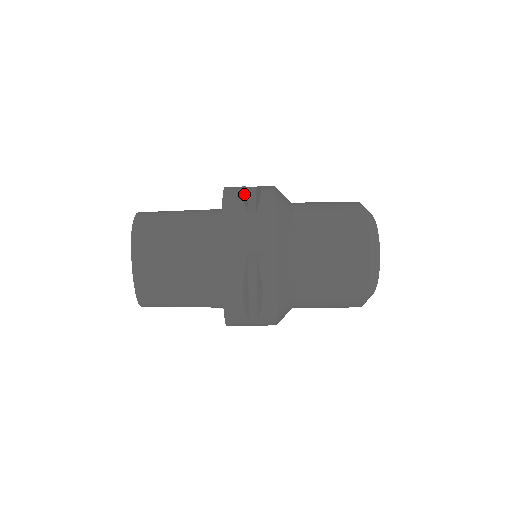
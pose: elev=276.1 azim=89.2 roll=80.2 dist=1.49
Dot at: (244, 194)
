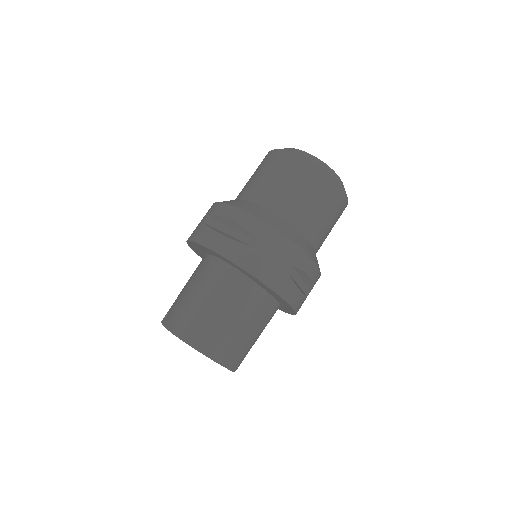
Dot at: (223, 234)
